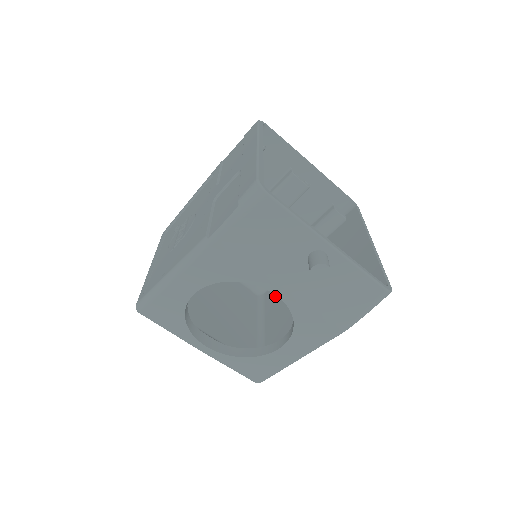
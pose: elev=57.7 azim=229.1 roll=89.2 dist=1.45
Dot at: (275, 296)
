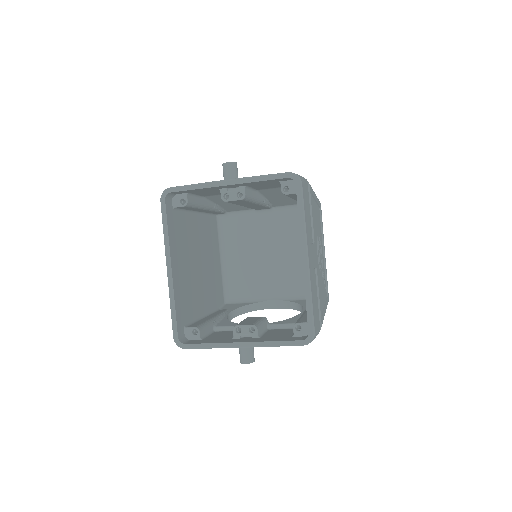
Dot at: occluded
